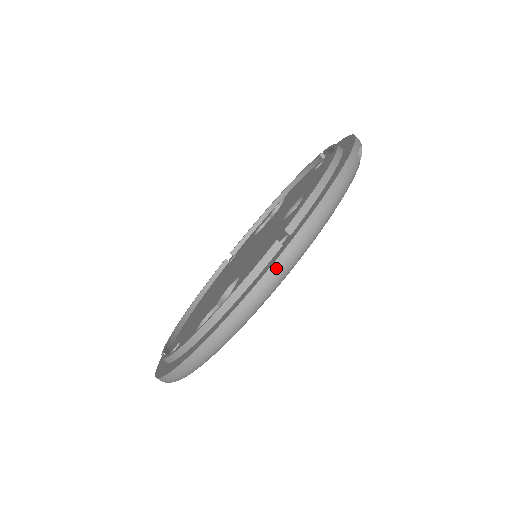
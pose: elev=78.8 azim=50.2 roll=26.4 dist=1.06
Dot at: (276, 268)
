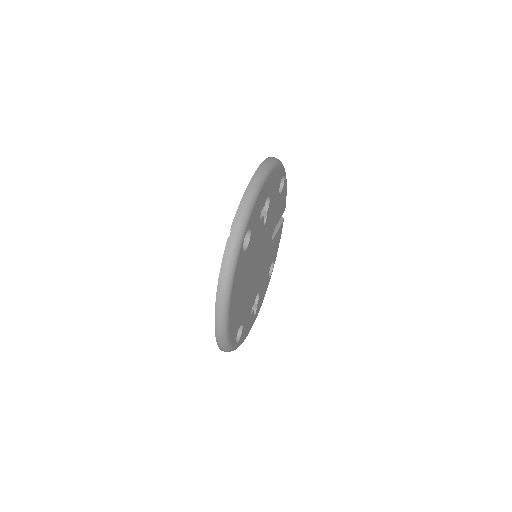
Dot at: occluded
